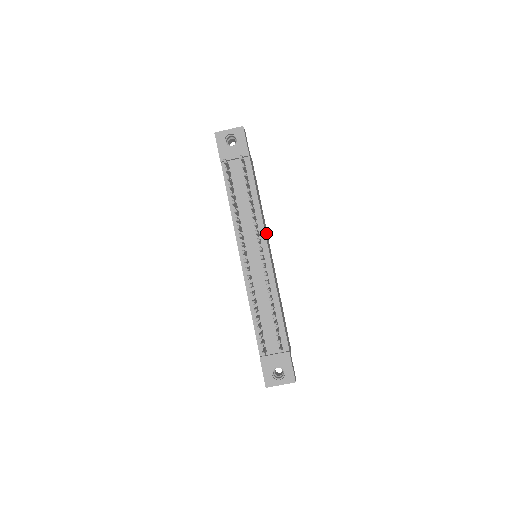
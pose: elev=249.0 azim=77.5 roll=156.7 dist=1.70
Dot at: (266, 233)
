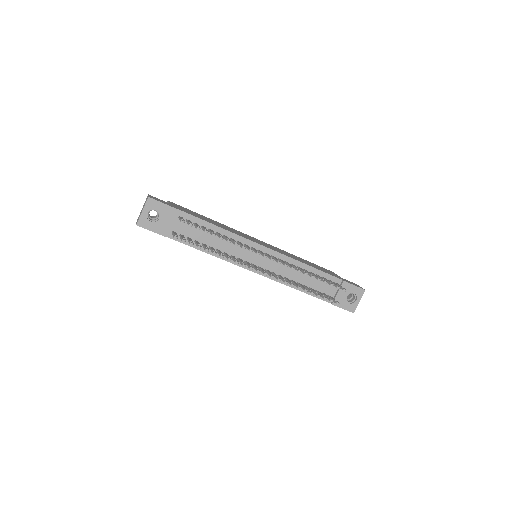
Dot at: occluded
